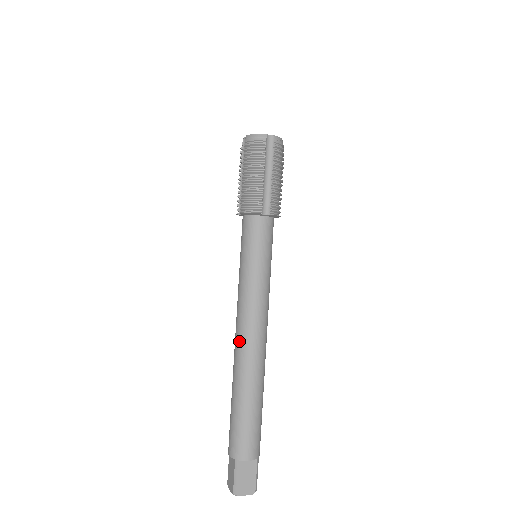
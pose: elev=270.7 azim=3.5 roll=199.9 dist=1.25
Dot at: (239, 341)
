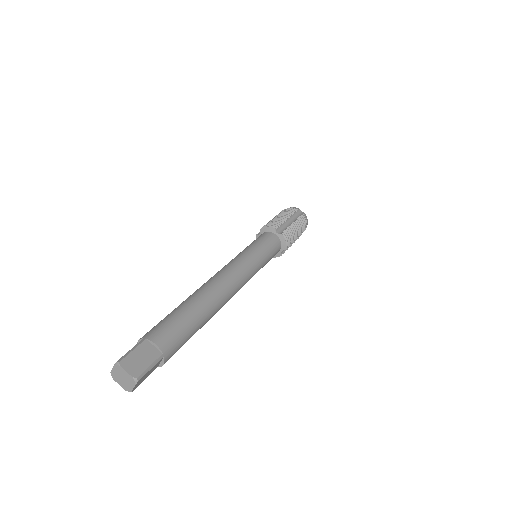
Dot at: (211, 278)
